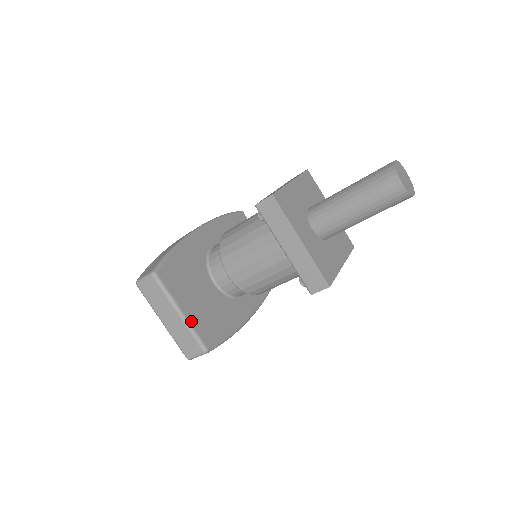
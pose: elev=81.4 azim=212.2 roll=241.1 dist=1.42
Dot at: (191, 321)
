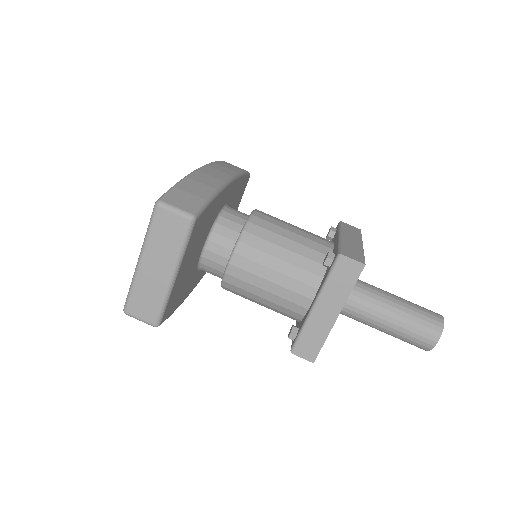
Dot at: (173, 288)
